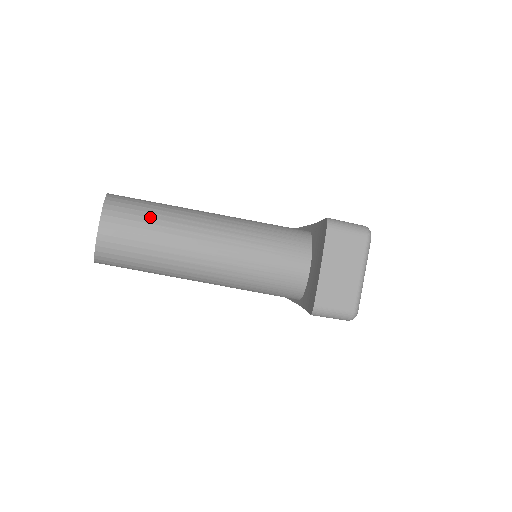
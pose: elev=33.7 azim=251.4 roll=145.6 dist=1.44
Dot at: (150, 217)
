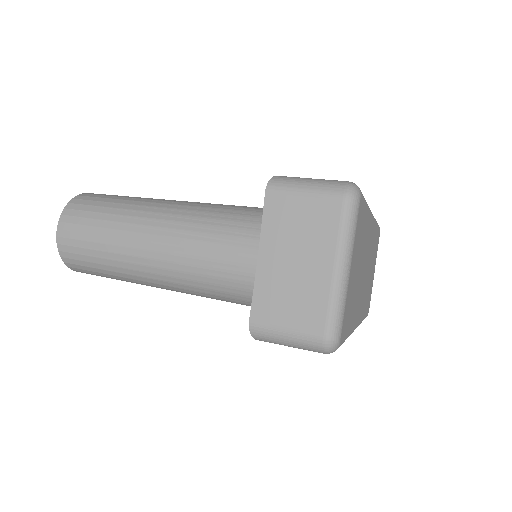
Dot at: (108, 213)
